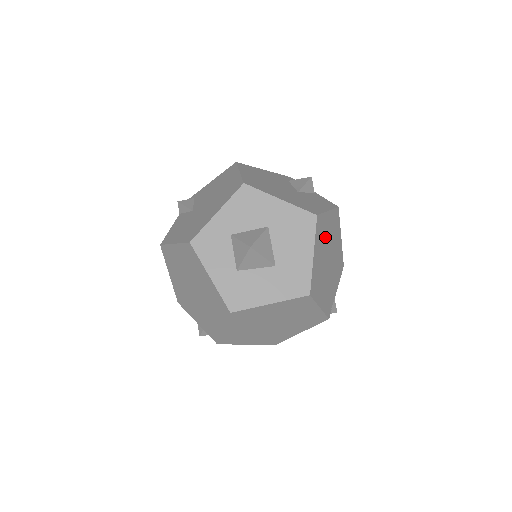
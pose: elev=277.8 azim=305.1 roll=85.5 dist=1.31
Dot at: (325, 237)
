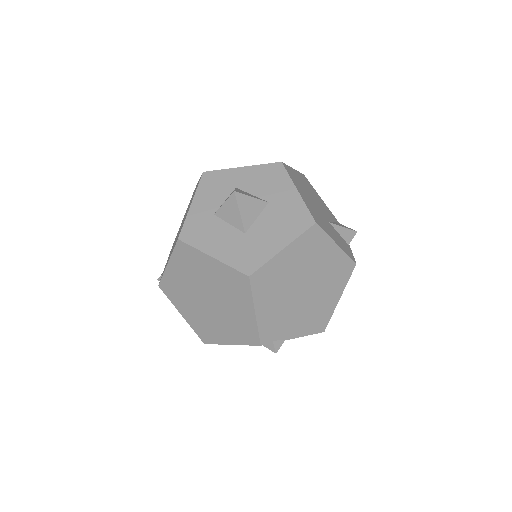
Dot at: (314, 260)
